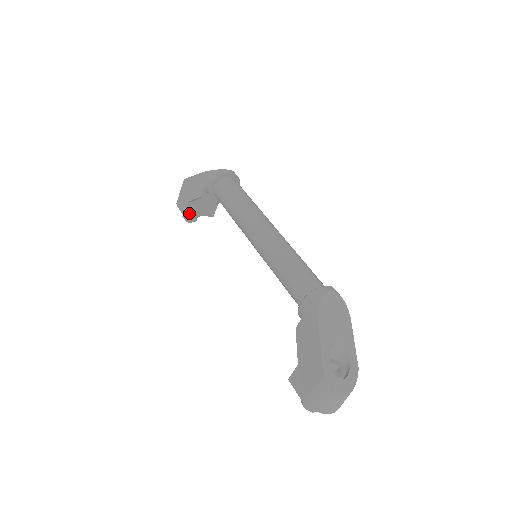
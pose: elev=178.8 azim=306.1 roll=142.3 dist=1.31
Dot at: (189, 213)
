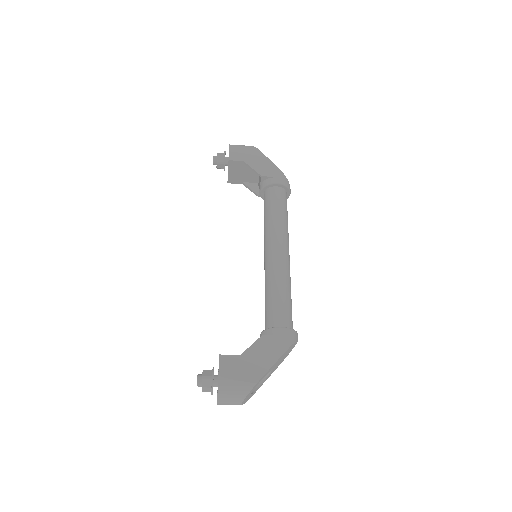
Dot at: (231, 164)
